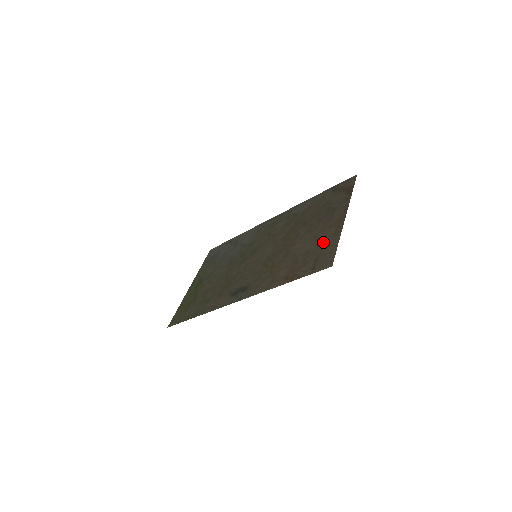
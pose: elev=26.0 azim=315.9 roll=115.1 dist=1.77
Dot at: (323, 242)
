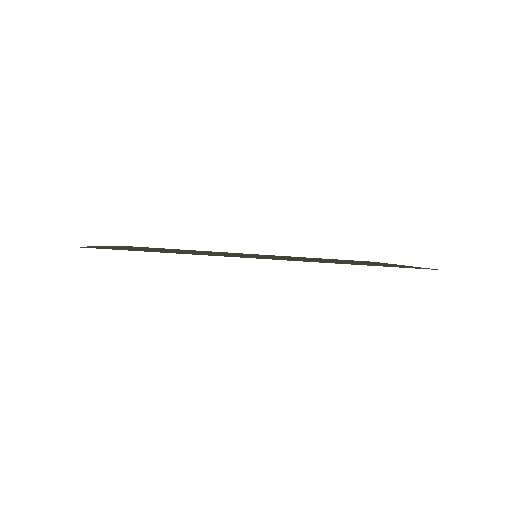
Dot at: (394, 265)
